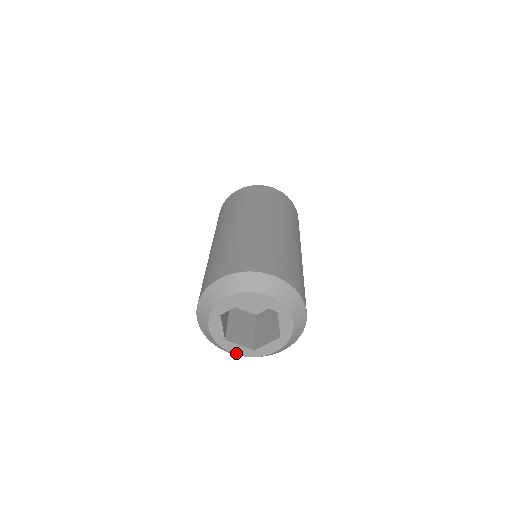
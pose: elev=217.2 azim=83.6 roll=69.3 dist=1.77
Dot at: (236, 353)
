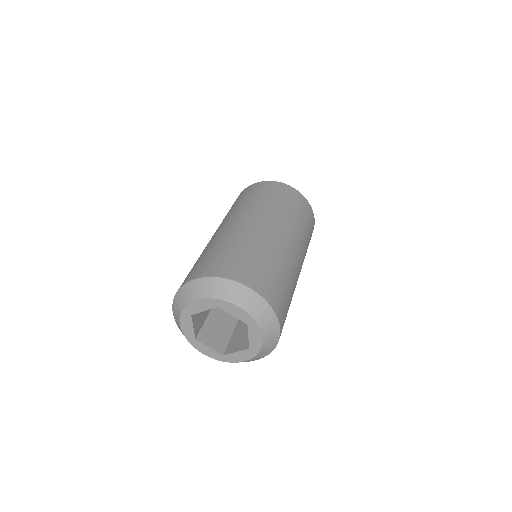
Dot at: (243, 360)
